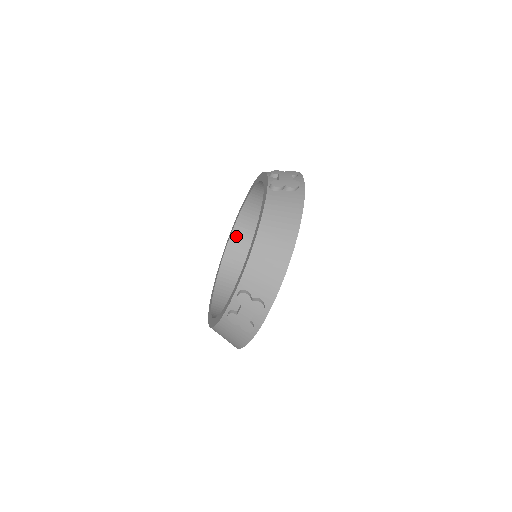
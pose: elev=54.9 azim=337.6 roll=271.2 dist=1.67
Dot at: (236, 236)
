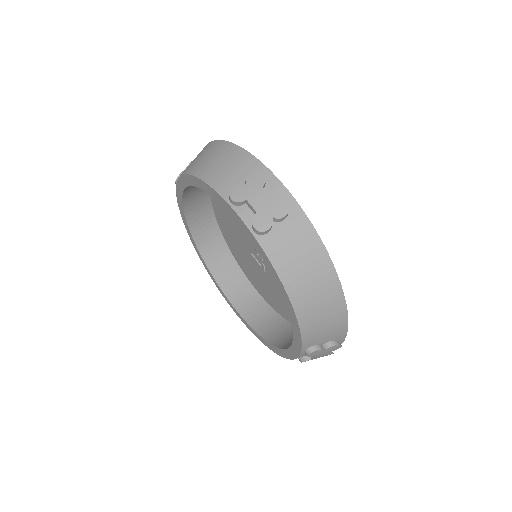
Dot at: (193, 220)
